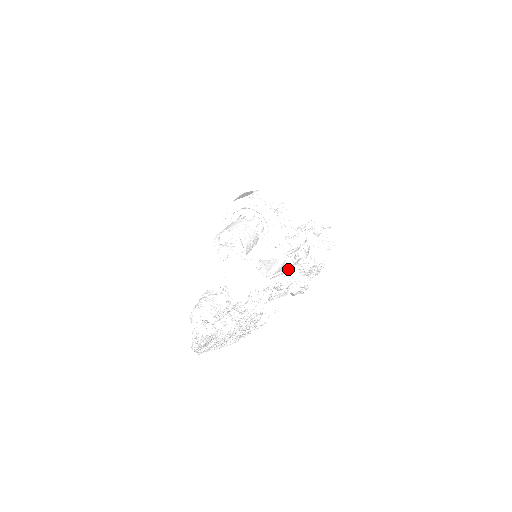
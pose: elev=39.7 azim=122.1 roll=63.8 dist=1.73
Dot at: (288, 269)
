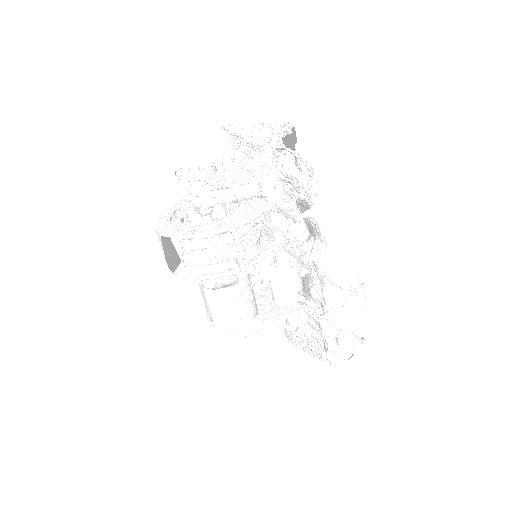
Dot at: (322, 325)
